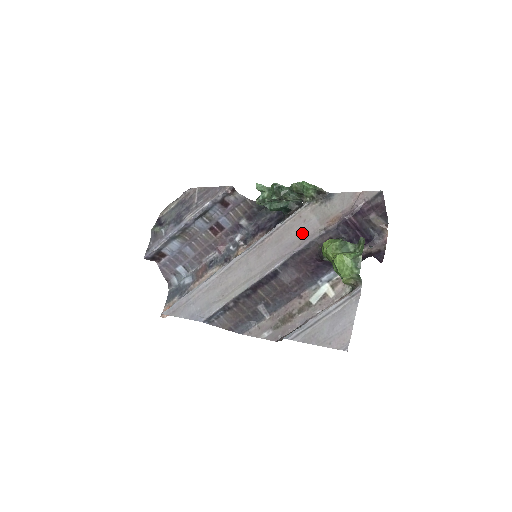
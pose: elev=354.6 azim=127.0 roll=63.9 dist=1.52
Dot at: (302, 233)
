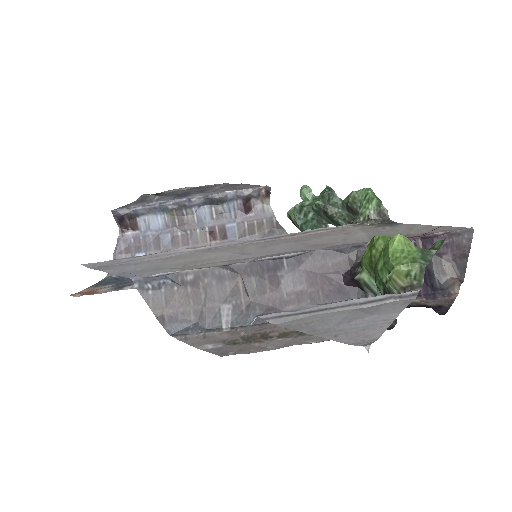
Dot at: (339, 240)
